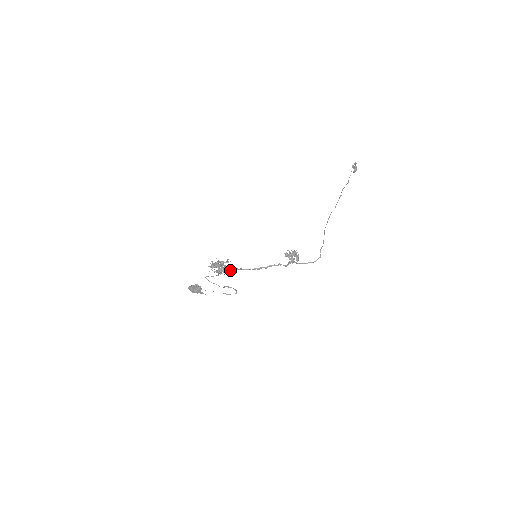
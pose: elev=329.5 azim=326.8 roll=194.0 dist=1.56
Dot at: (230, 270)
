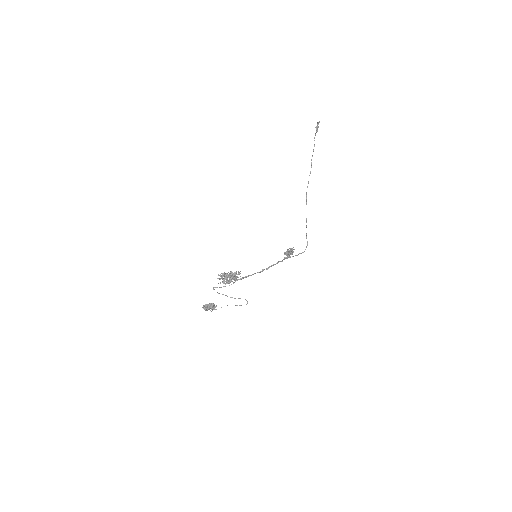
Dot at: (239, 279)
